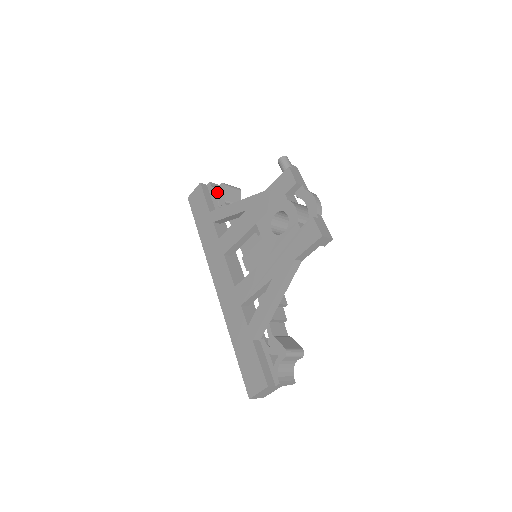
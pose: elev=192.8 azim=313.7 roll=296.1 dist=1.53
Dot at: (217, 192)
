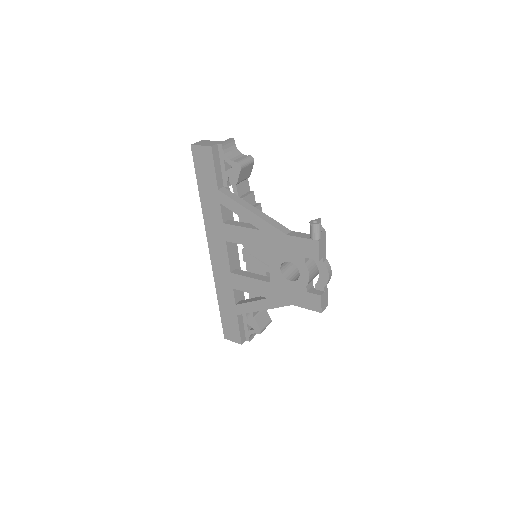
Dot at: (228, 161)
